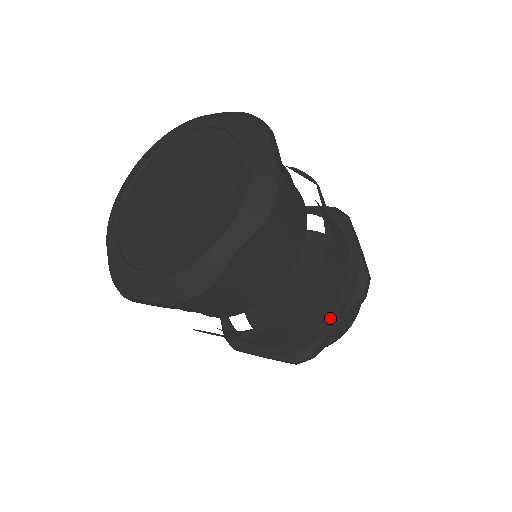
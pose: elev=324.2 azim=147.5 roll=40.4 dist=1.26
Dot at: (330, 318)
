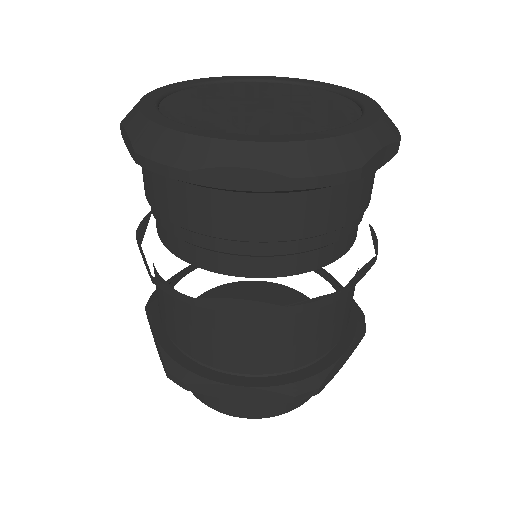
Dot at: (336, 346)
